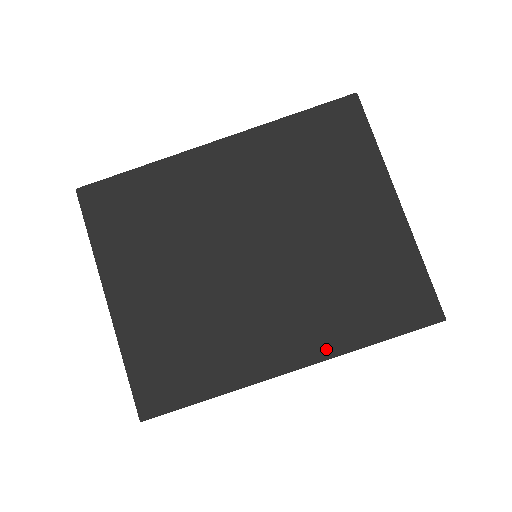
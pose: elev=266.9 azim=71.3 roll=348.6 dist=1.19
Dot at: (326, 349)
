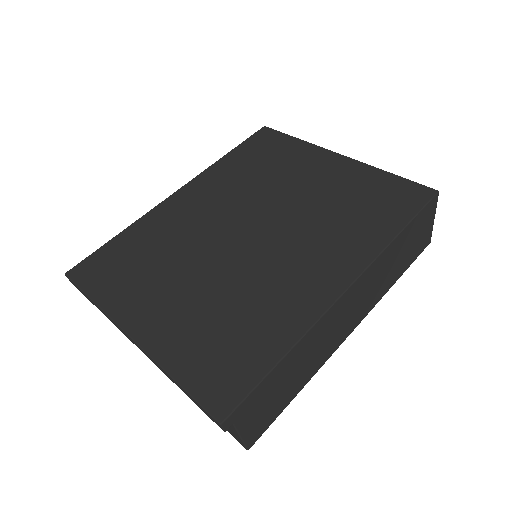
Dot at: (363, 258)
